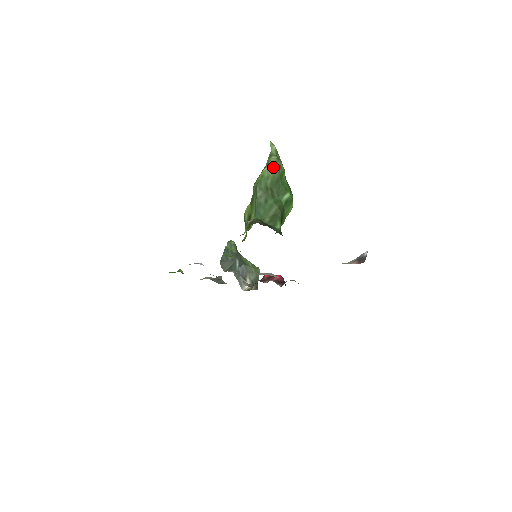
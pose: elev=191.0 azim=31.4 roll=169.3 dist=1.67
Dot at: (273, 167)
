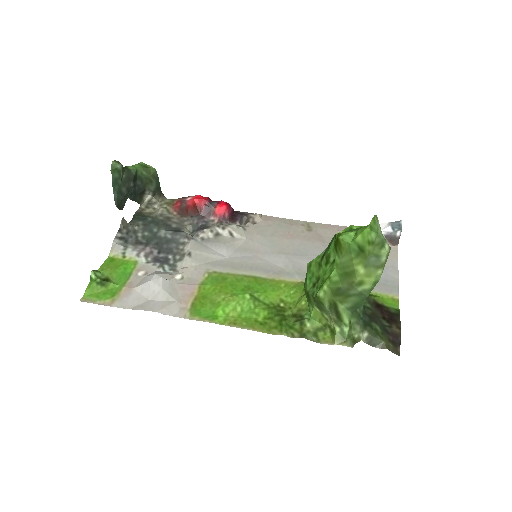
Dot at: (385, 261)
